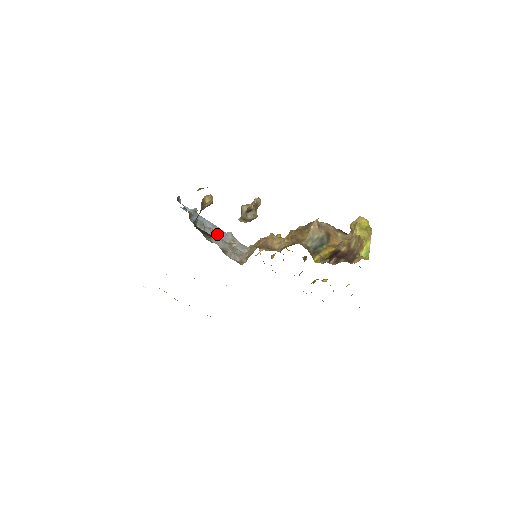
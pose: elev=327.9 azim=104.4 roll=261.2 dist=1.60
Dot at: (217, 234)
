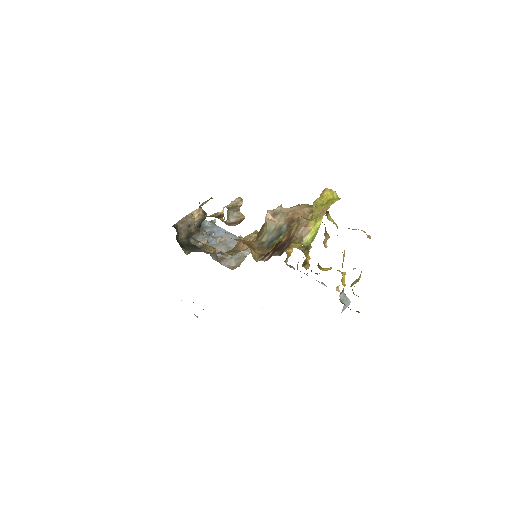
Dot at: (226, 241)
